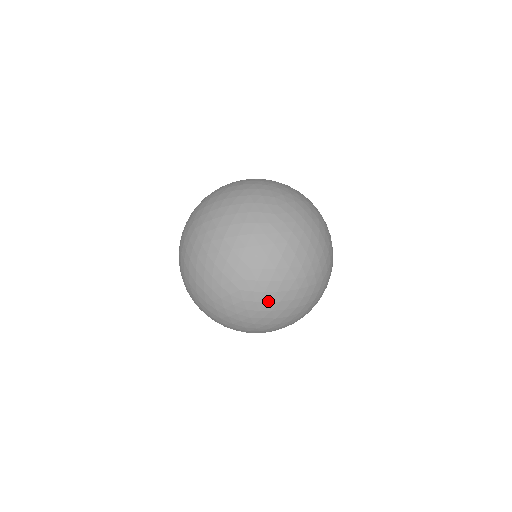
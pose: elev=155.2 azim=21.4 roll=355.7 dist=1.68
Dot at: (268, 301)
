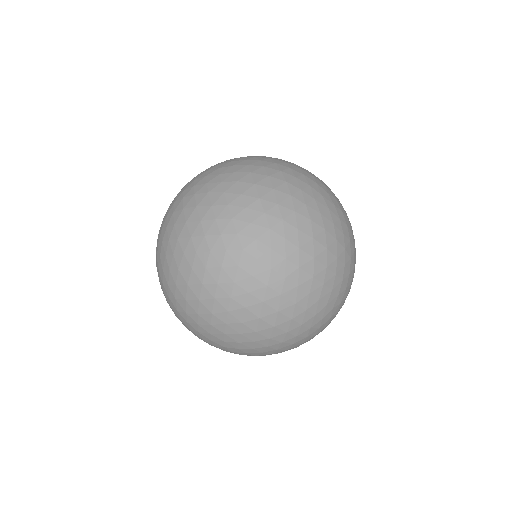
Dot at: (268, 284)
